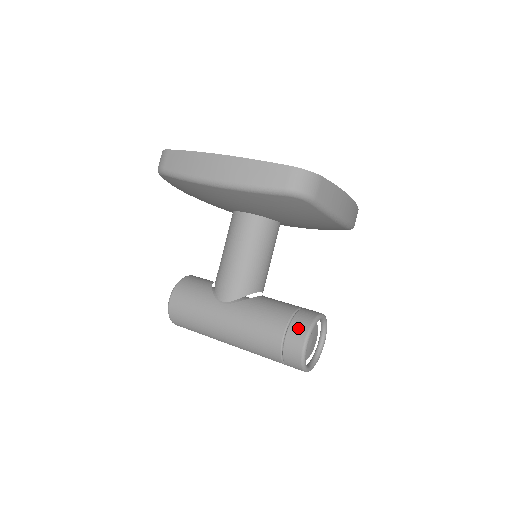
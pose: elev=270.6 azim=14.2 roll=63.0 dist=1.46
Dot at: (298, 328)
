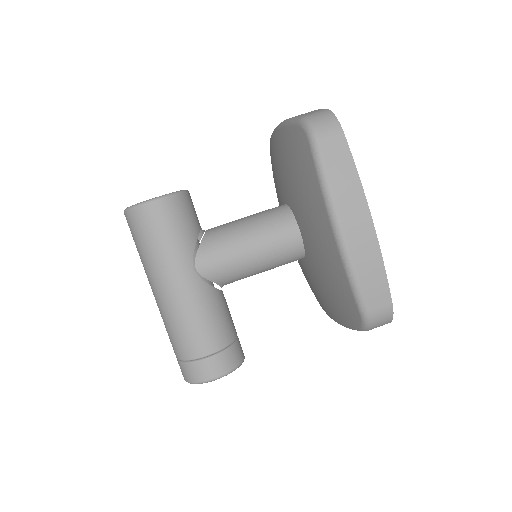
Dot at: (225, 362)
